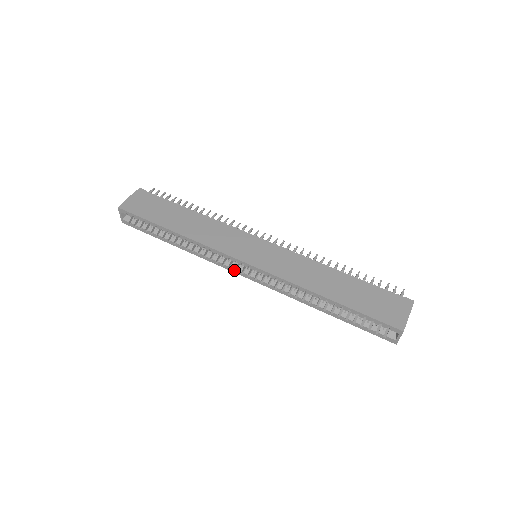
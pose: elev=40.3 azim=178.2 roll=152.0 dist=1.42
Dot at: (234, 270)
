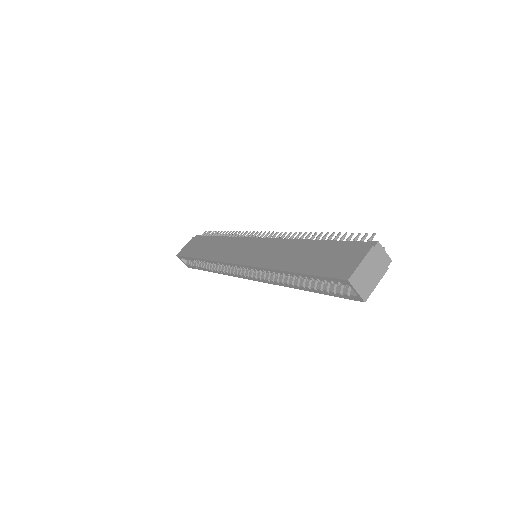
Dot at: (241, 276)
